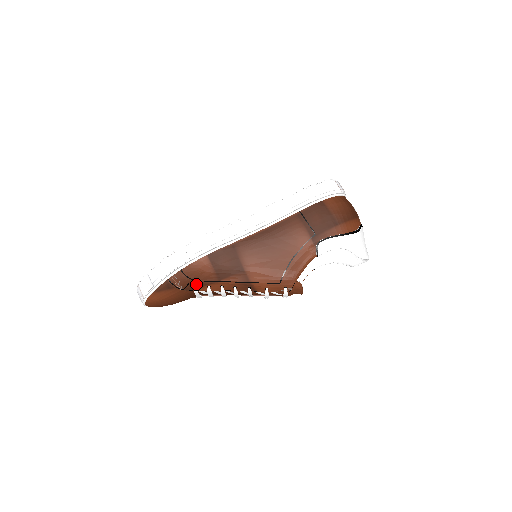
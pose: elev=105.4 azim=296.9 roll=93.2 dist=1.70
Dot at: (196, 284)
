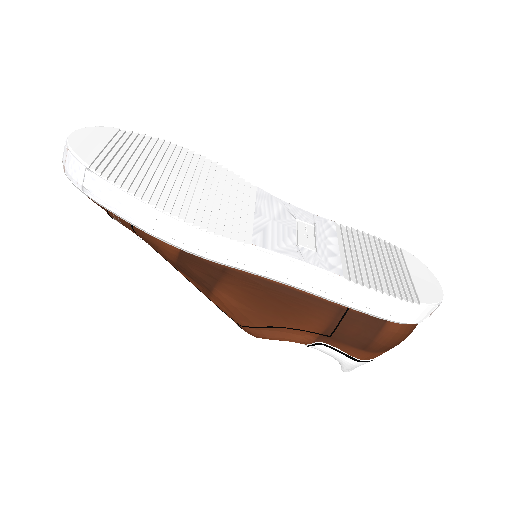
Dot at: occluded
